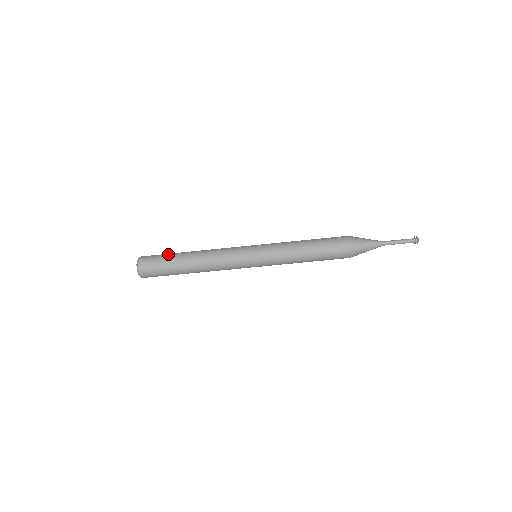
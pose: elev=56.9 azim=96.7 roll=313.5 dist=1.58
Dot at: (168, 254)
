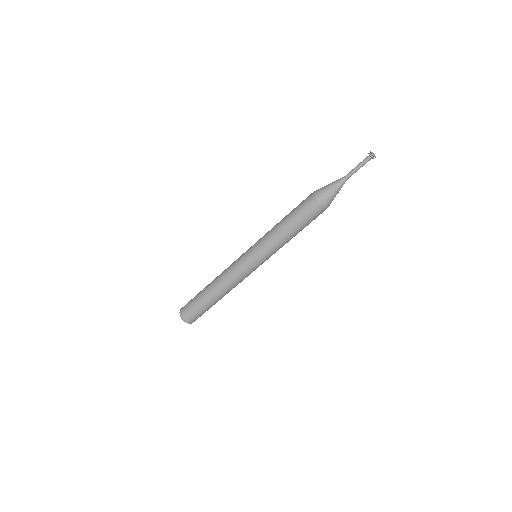
Dot at: (196, 295)
